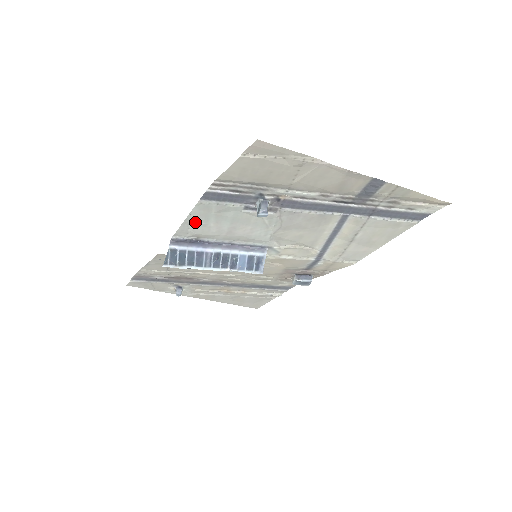
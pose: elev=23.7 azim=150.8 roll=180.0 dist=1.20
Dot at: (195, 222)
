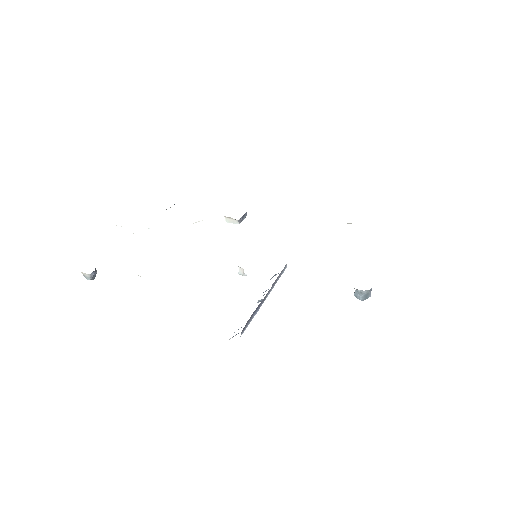
Dot at: occluded
